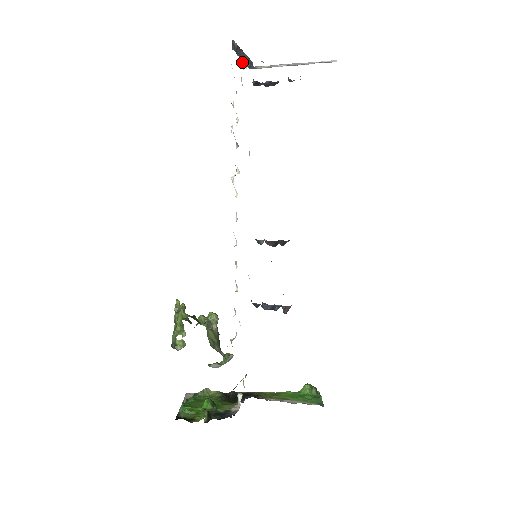
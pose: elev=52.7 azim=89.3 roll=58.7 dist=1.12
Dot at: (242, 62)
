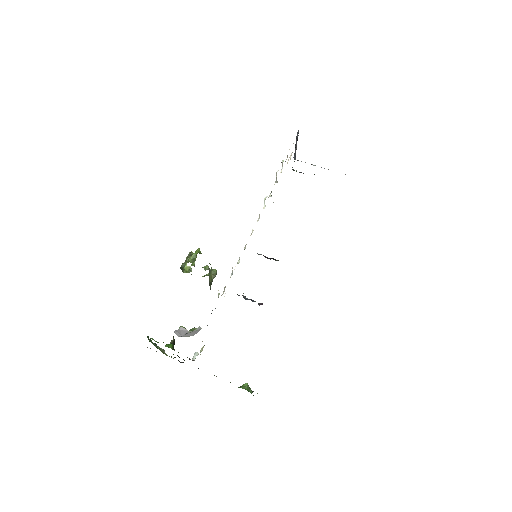
Dot at: (291, 154)
